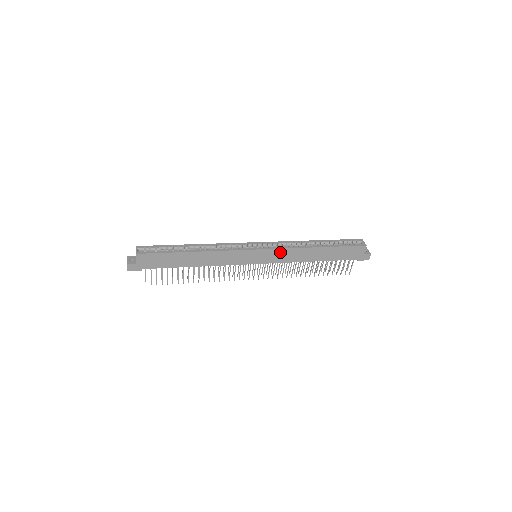
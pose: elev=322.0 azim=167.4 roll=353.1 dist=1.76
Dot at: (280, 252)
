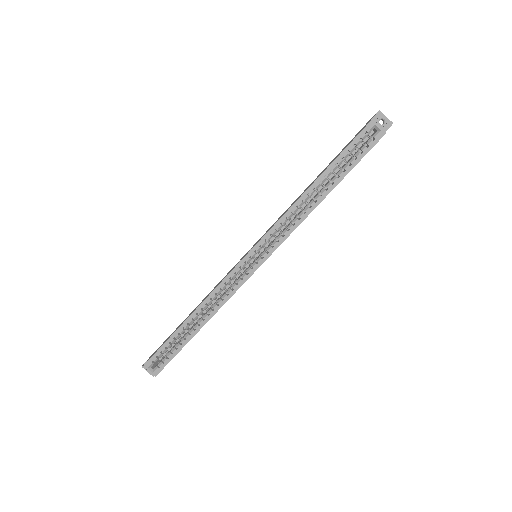
Dot at: (283, 241)
